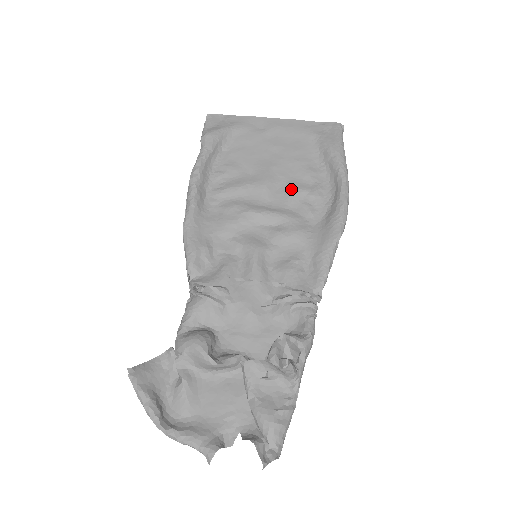
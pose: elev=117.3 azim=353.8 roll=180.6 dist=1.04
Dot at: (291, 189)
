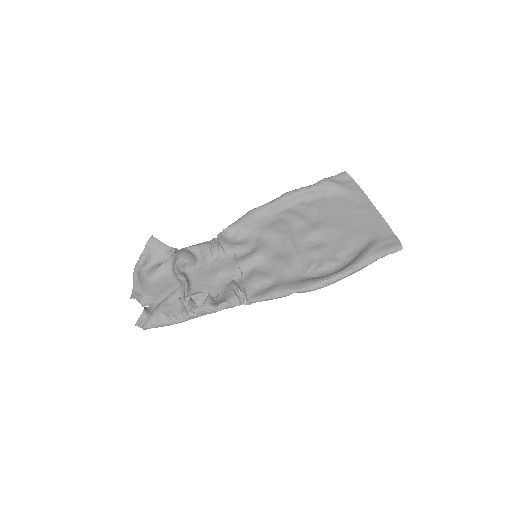
Dot at: (319, 247)
